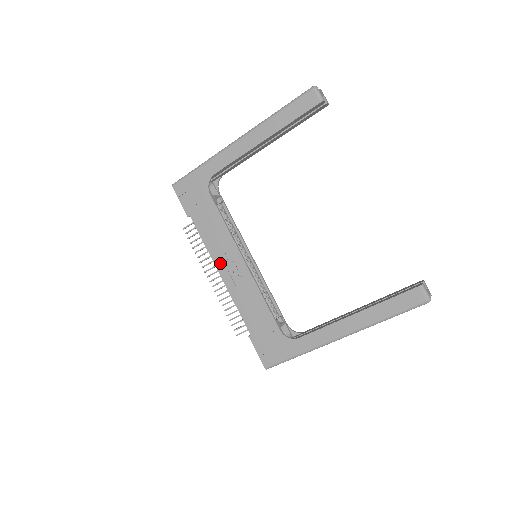
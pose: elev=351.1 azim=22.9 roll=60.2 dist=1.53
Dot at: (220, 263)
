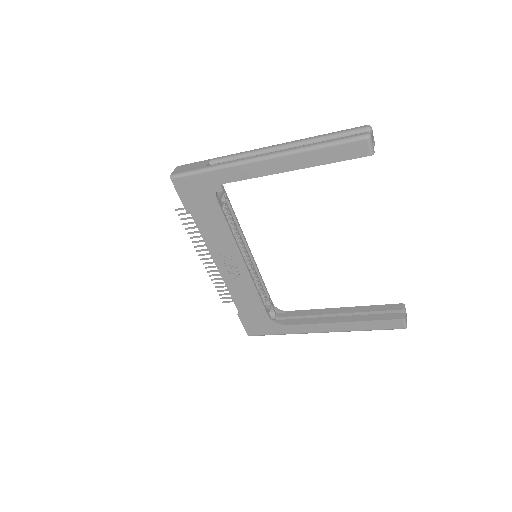
Dot at: (219, 259)
